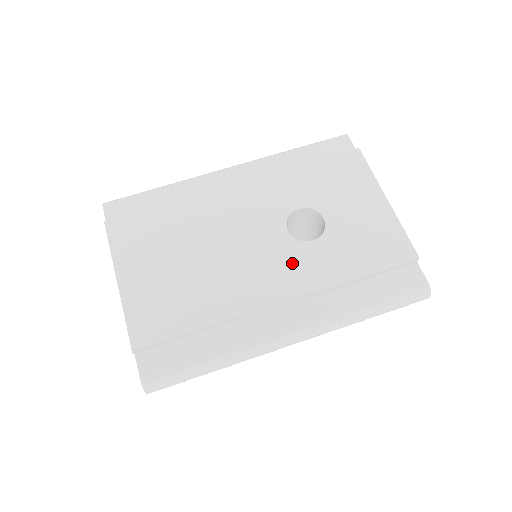
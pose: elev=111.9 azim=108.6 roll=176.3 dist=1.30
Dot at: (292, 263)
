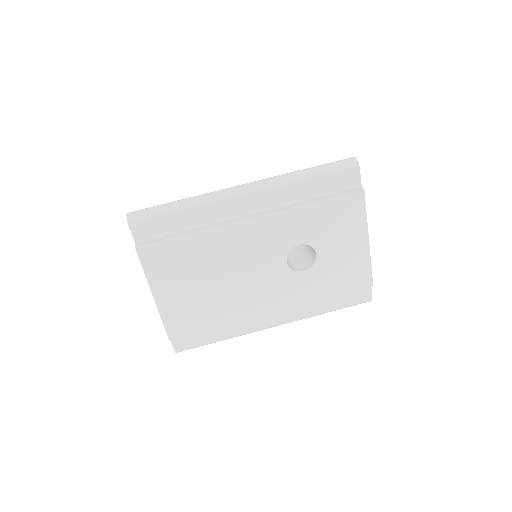
Dot at: (285, 287)
